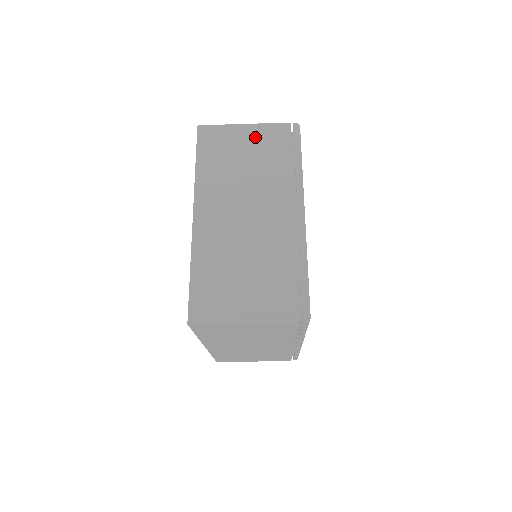
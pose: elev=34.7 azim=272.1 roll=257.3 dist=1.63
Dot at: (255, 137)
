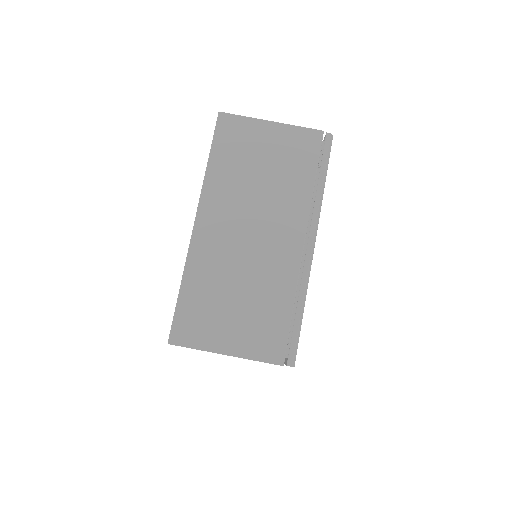
Dot at: occluded
